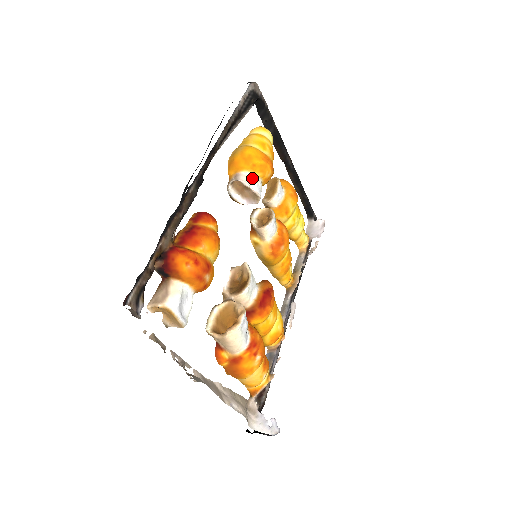
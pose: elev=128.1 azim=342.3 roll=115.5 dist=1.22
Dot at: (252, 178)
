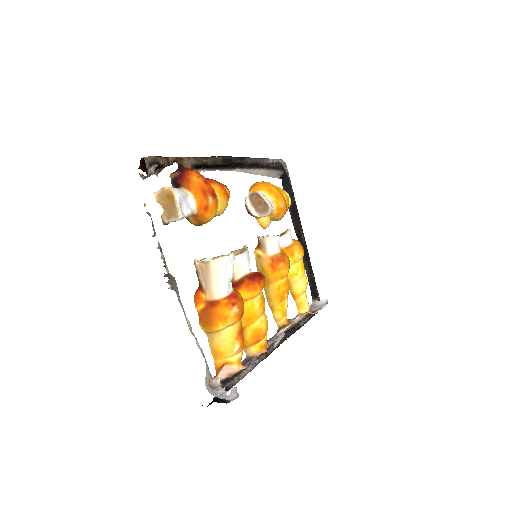
Dot at: occluded
